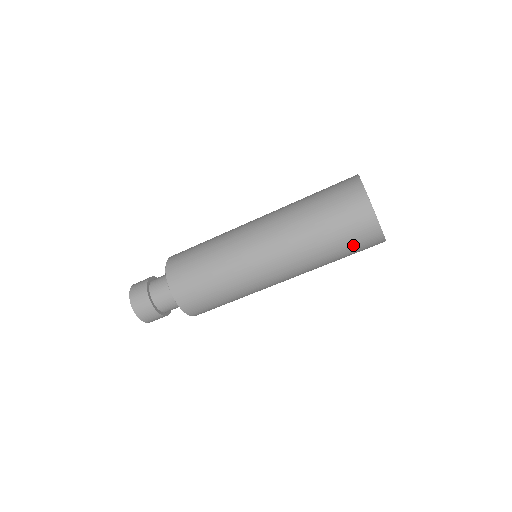
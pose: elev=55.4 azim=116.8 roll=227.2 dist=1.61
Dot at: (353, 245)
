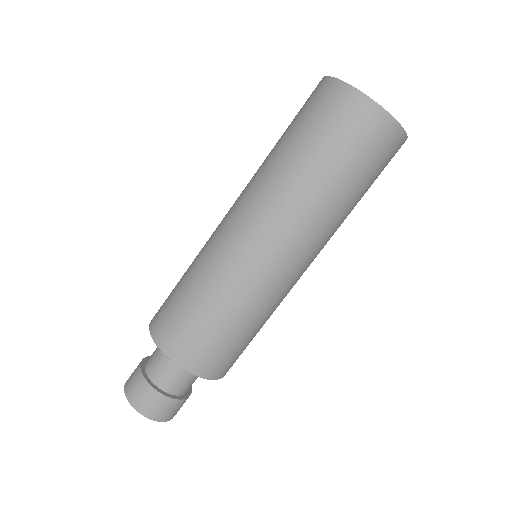
Dot at: (354, 149)
